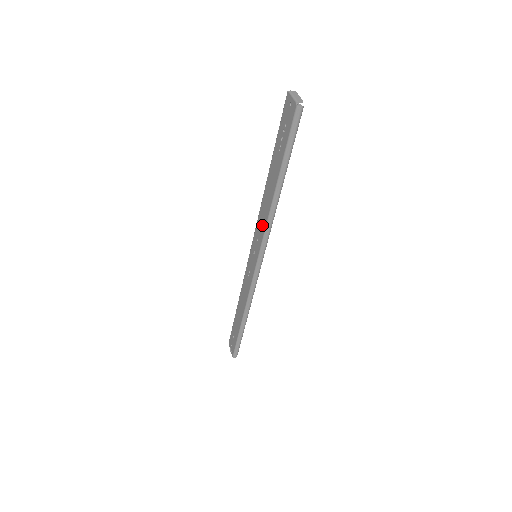
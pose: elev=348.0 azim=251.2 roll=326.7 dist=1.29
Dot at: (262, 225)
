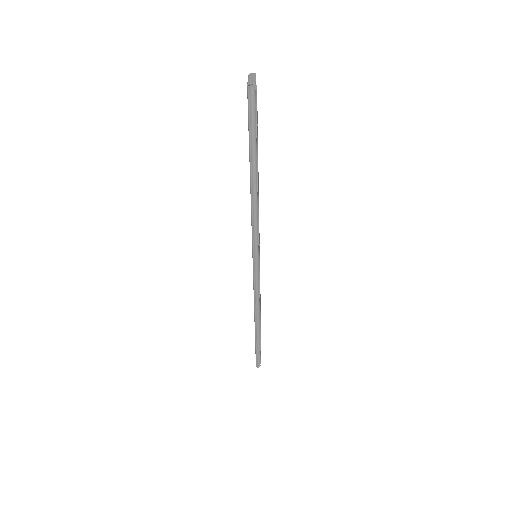
Dot at: occluded
